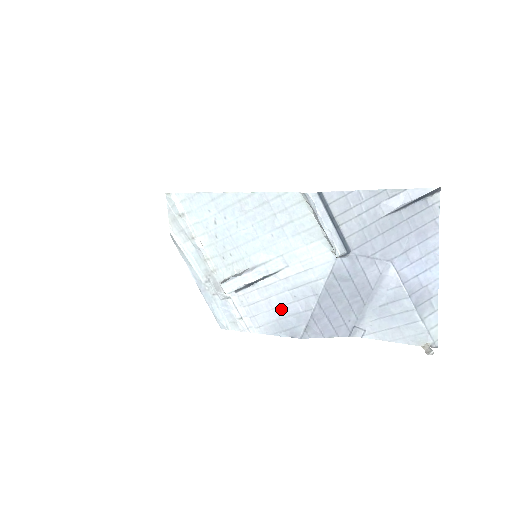
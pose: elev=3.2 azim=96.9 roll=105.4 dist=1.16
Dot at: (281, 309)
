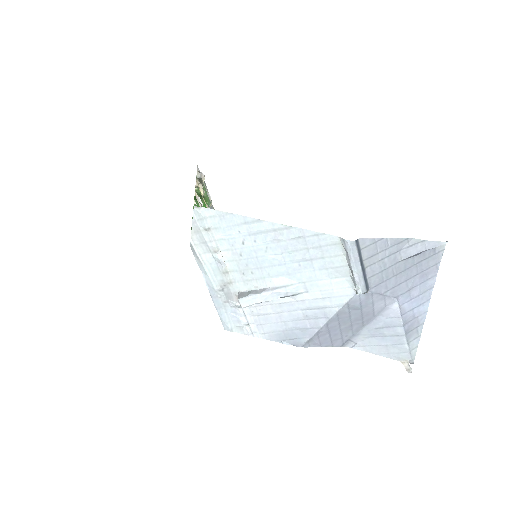
Dot at: (290, 323)
